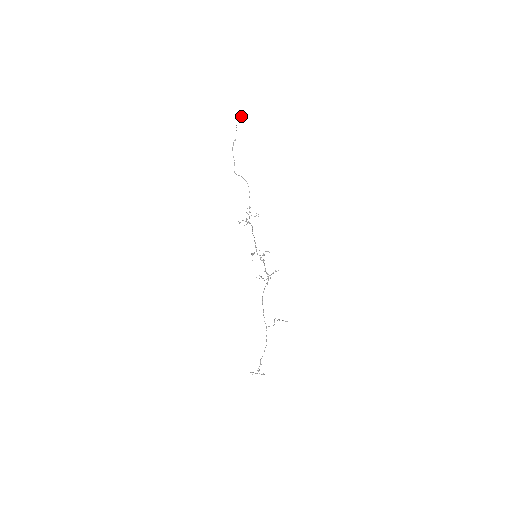
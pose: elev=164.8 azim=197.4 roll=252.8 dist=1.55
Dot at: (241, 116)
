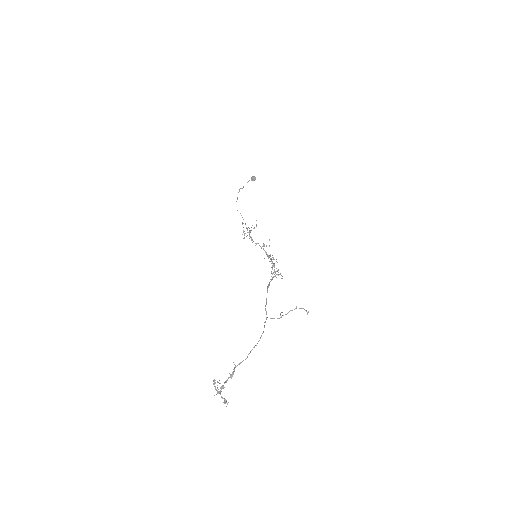
Dot at: (255, 179)
